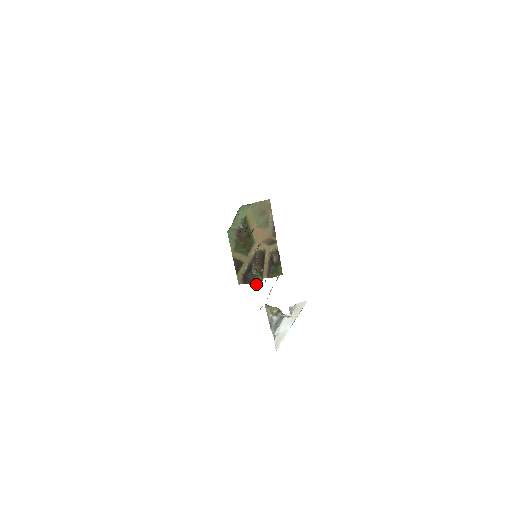
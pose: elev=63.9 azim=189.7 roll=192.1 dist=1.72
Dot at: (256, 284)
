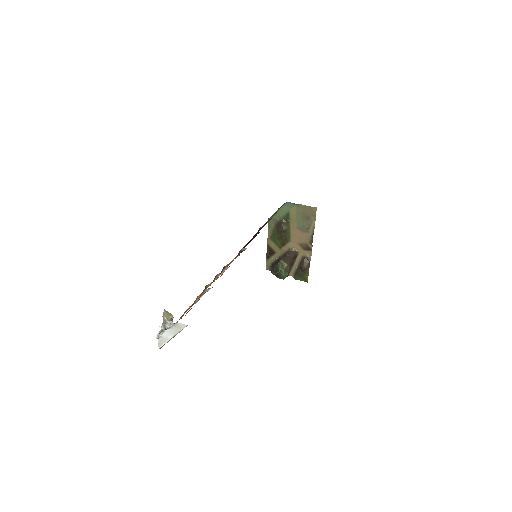
Dot at: occluded
